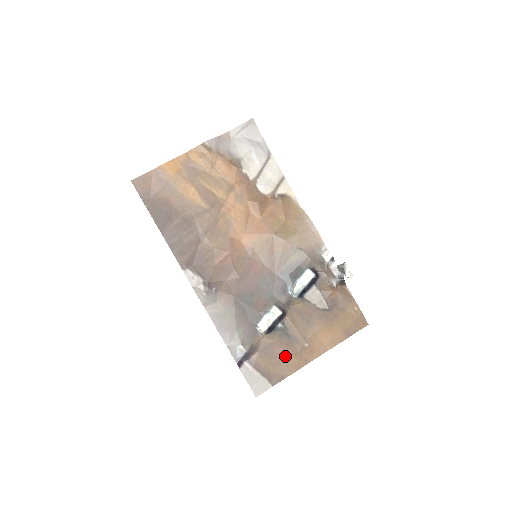
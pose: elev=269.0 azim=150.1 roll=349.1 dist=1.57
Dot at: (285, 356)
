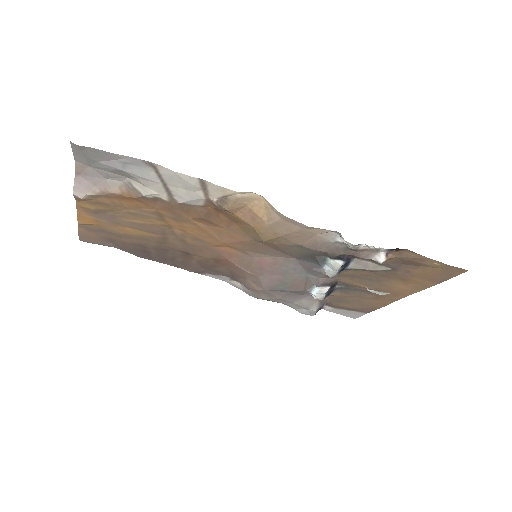
Dot at: (364, 300)
